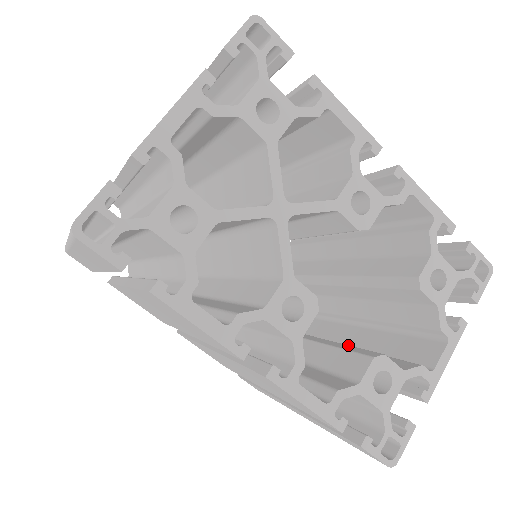
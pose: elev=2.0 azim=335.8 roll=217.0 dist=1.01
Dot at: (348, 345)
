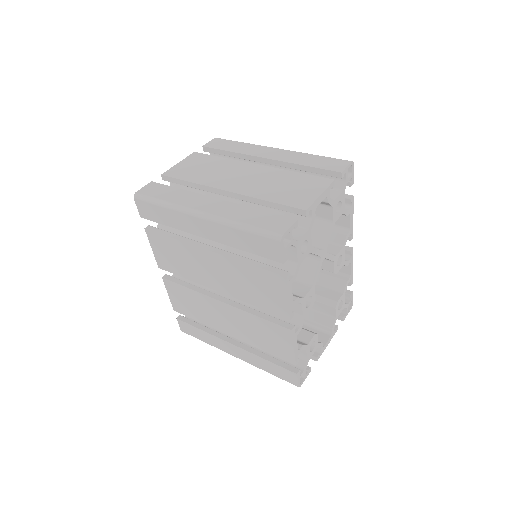
Dot at: occluded
